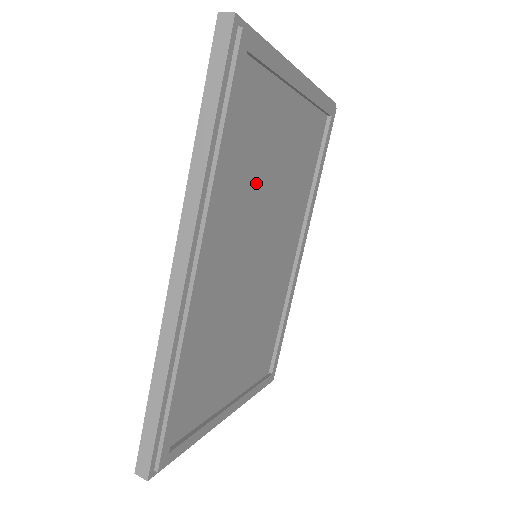
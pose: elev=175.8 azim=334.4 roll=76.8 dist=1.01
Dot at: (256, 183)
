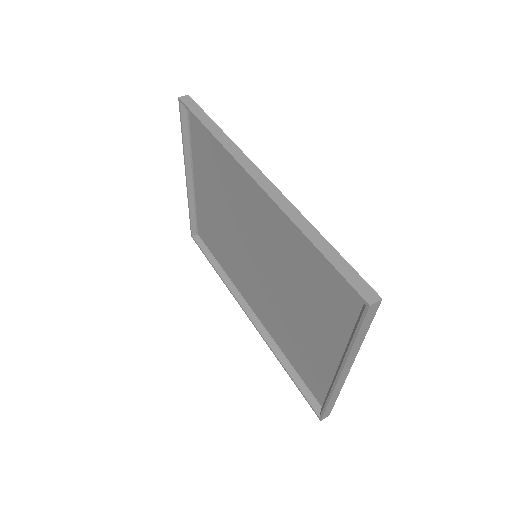
Dot at: (228, 202)
